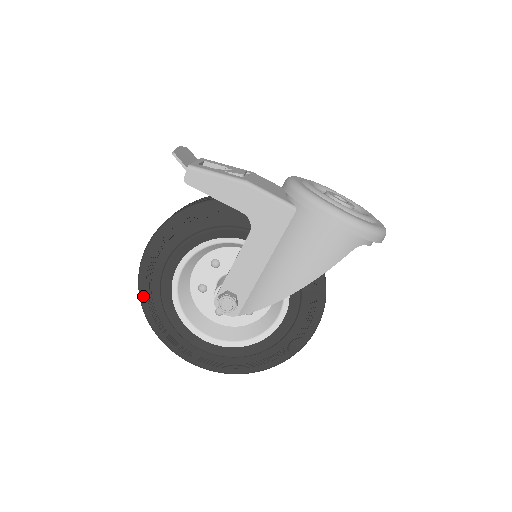
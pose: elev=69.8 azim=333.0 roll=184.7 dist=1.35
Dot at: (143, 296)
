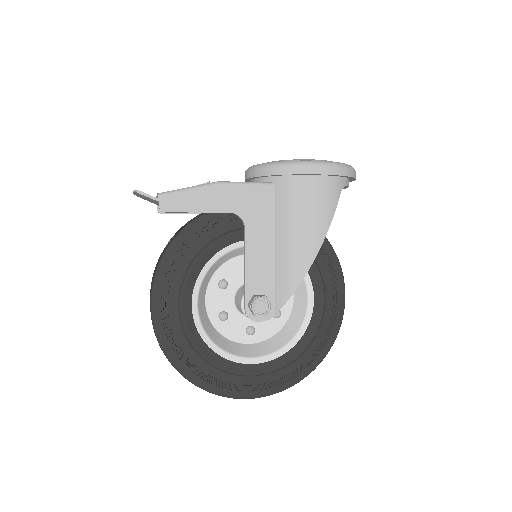
Dot at: (171, 356)
